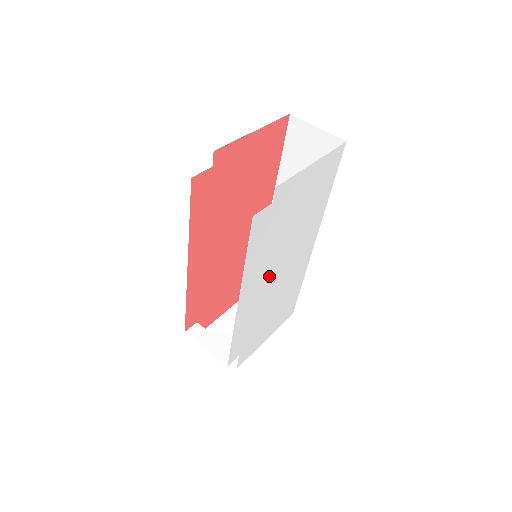
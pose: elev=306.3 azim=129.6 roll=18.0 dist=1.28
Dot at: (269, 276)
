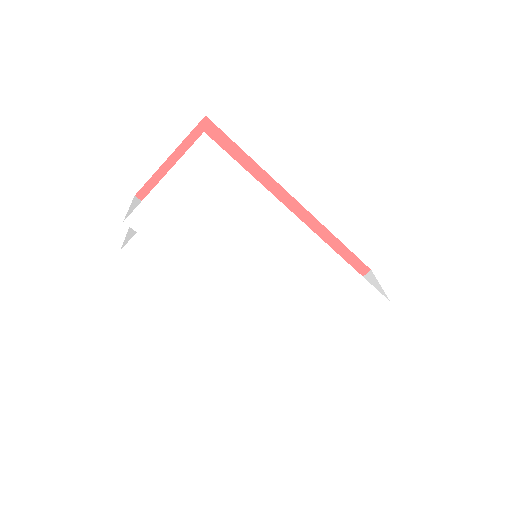
Dot at: (237, 280)
